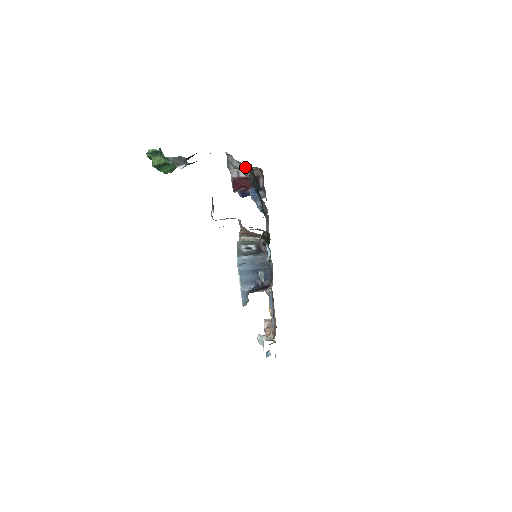
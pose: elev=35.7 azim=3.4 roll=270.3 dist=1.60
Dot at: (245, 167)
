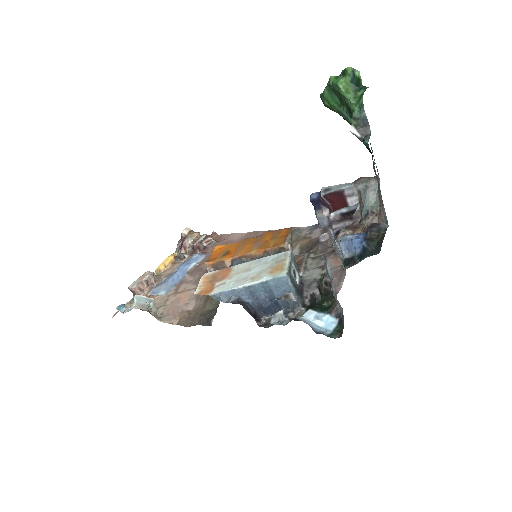
Dot at: (378, 214)
